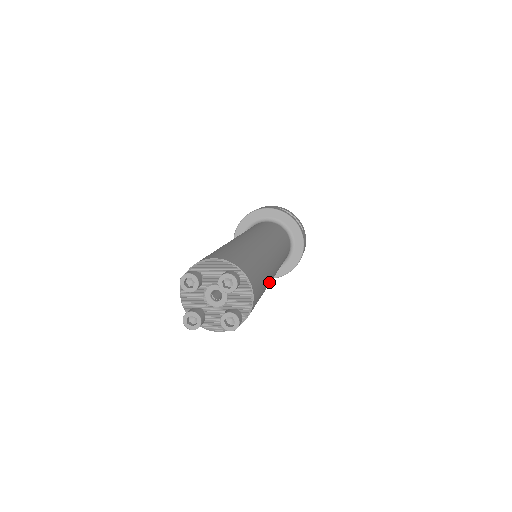
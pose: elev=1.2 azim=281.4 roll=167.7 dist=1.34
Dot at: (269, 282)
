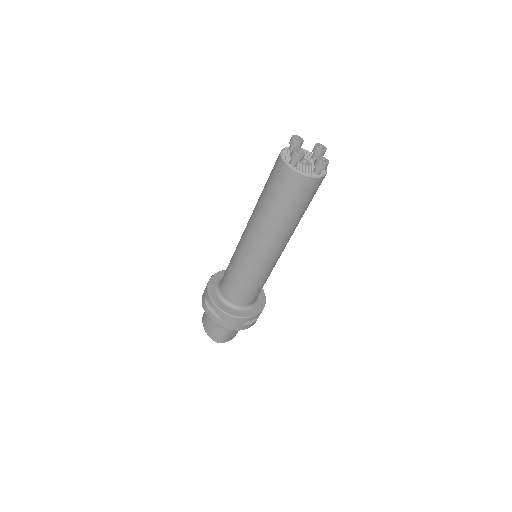
Dot at: occluded
